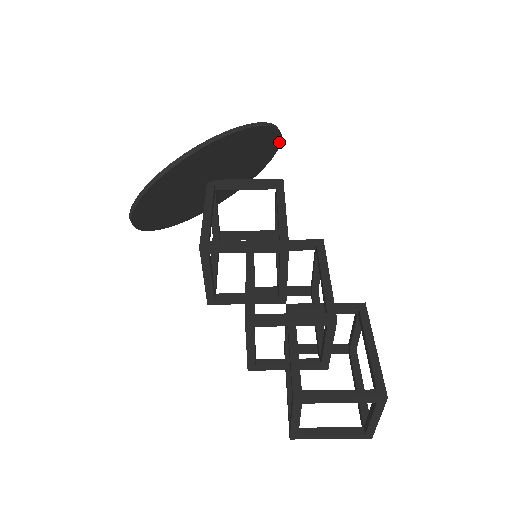
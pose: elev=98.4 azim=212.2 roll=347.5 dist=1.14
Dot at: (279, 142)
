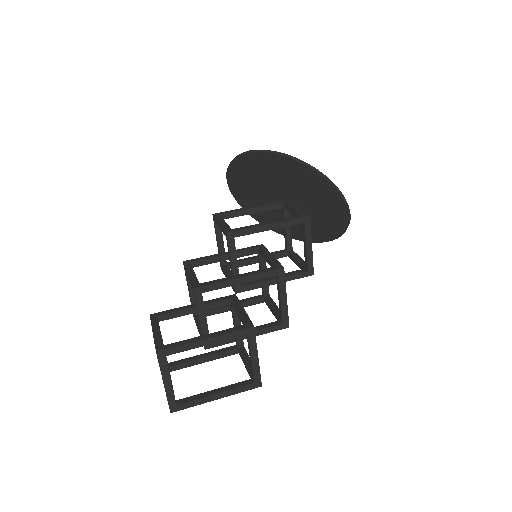
Dot at: (337, 192)
